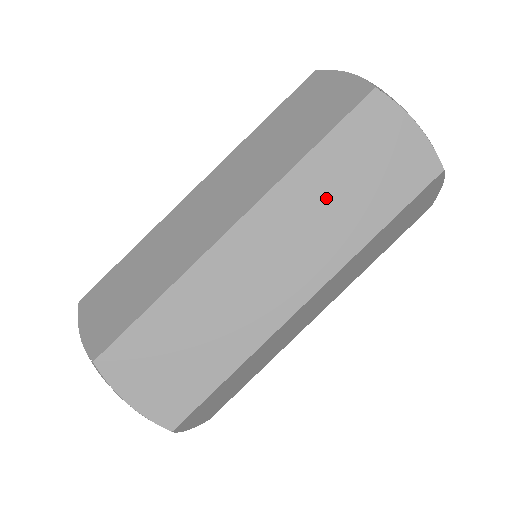
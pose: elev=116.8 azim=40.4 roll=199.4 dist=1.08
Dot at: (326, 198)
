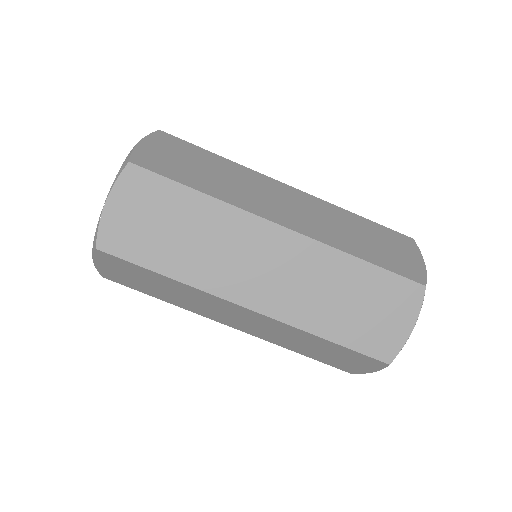
Dot at: (347, 226)
